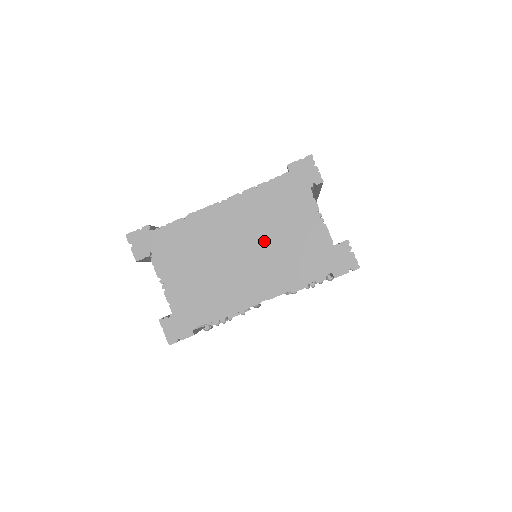
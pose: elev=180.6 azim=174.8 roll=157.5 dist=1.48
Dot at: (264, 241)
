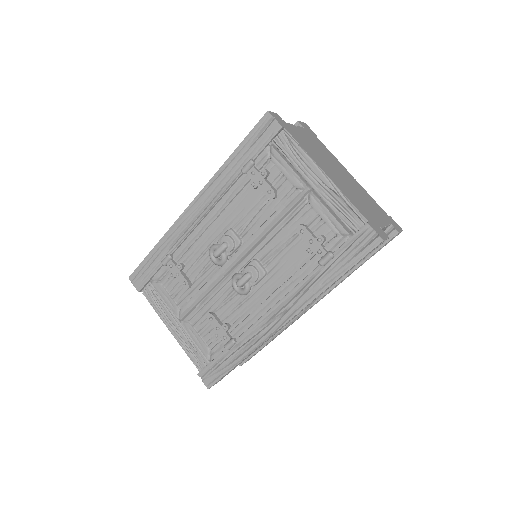
Dot at: (353, 189)
